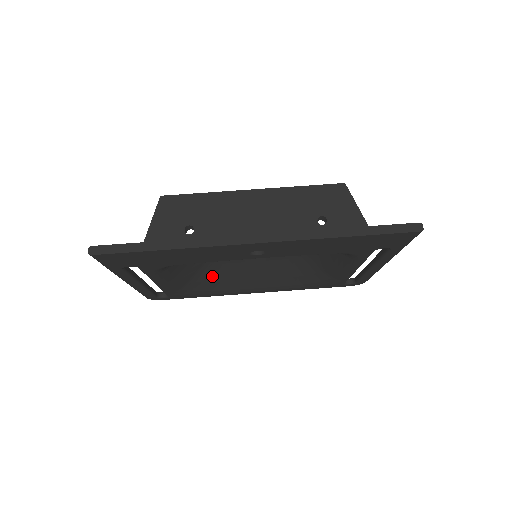
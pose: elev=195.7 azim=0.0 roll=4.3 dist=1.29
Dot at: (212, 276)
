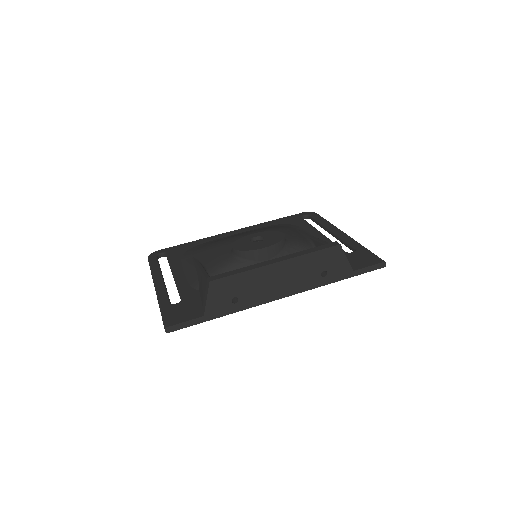
Dot at: occluded
